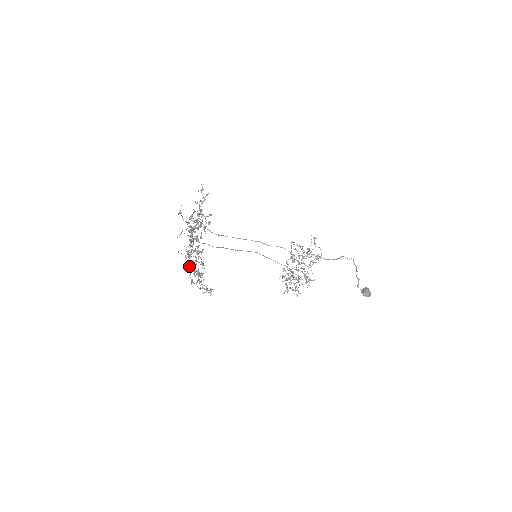
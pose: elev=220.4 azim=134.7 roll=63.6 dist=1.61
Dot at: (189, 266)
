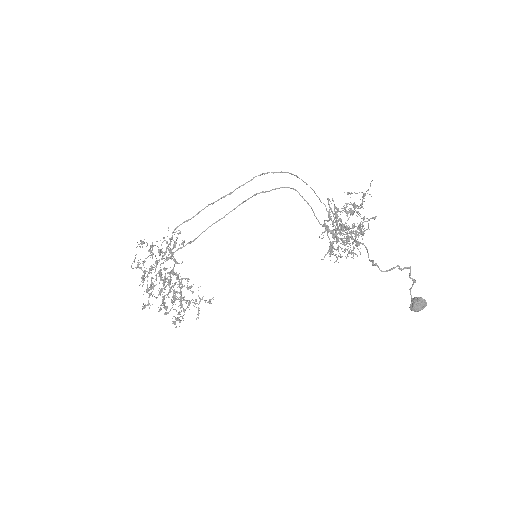
Dot at: (180, 288)
